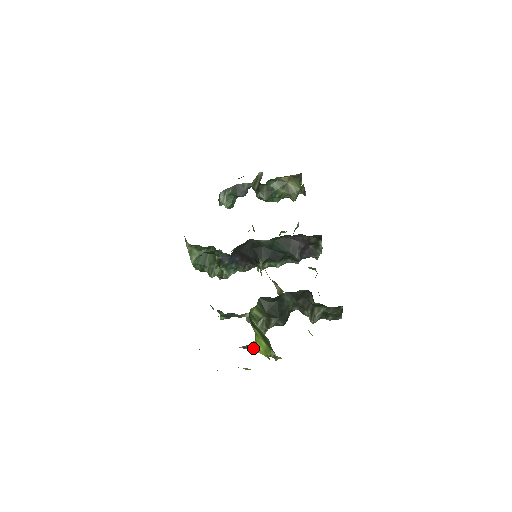
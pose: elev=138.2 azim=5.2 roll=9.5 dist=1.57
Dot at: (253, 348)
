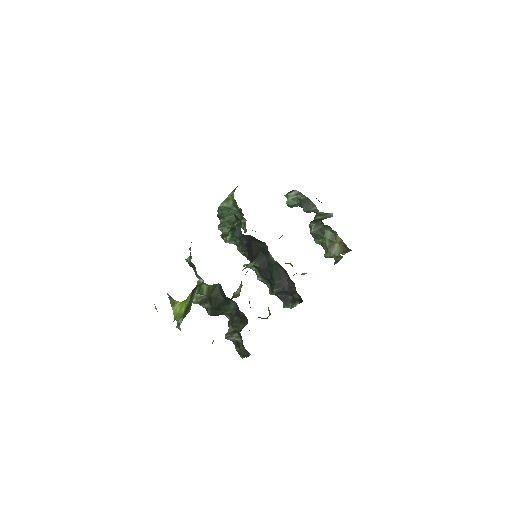
Dot at: (174, 304)
